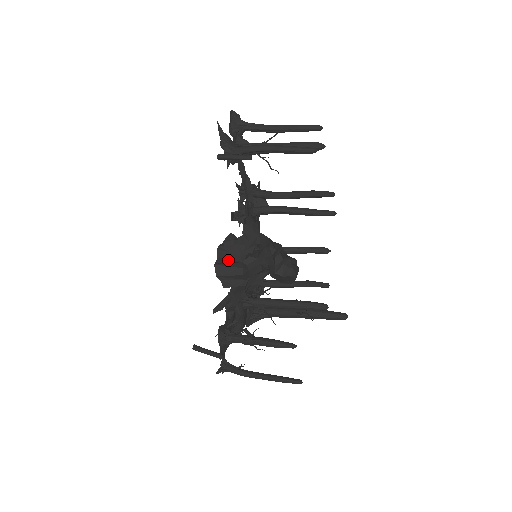
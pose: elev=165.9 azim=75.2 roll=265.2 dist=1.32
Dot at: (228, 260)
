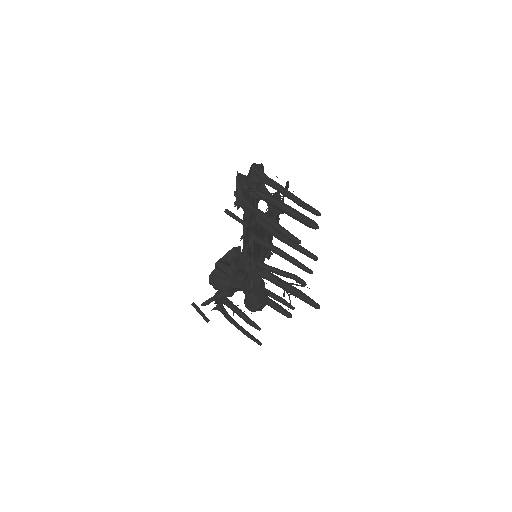
Dot at: (221, 274)
